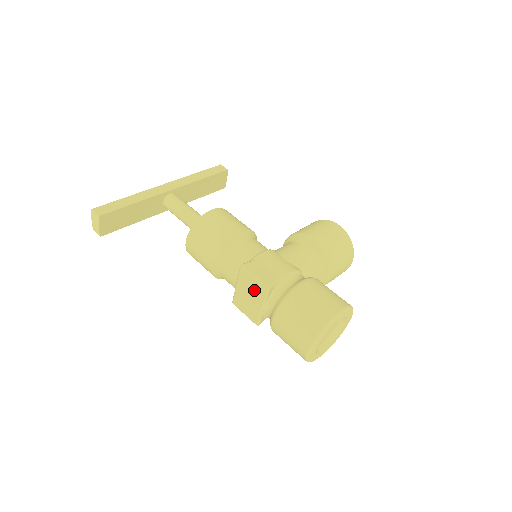
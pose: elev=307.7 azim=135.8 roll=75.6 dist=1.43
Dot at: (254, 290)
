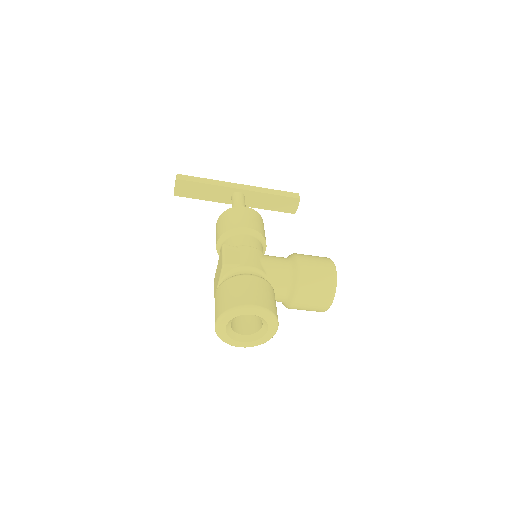
Dot at: (220, 266)
